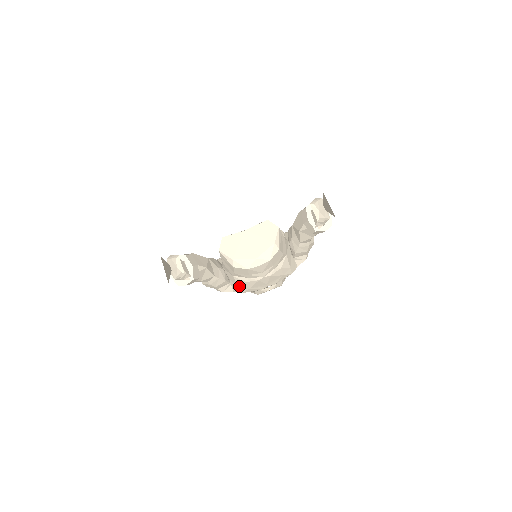
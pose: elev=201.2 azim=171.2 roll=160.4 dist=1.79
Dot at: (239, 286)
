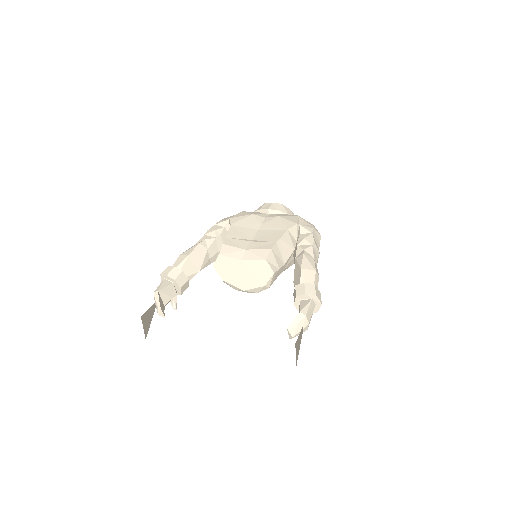
Dot at: occluded
